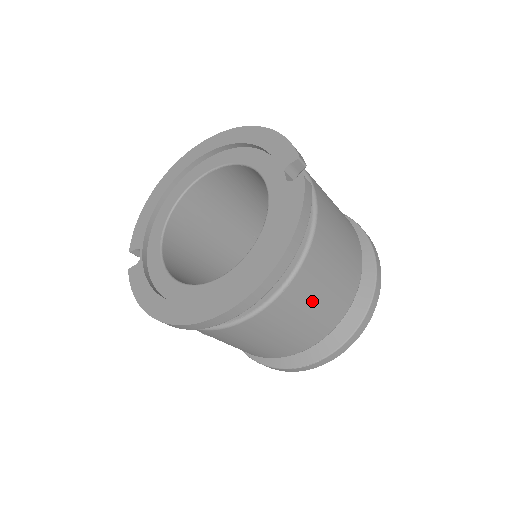
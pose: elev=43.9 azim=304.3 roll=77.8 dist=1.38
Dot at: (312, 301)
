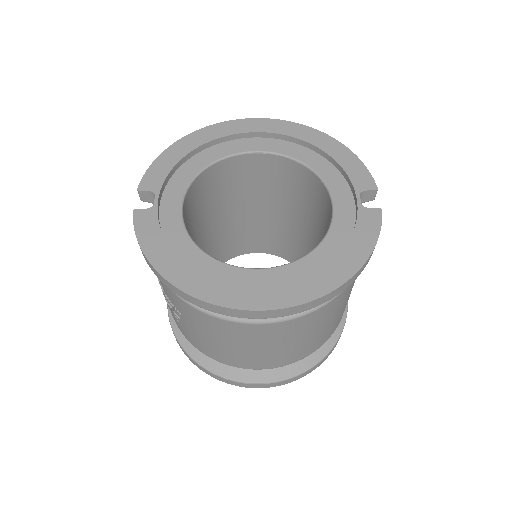
Dot at: (320, 326)
